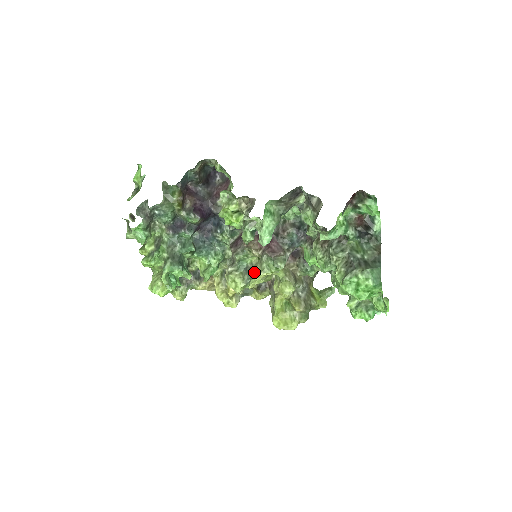
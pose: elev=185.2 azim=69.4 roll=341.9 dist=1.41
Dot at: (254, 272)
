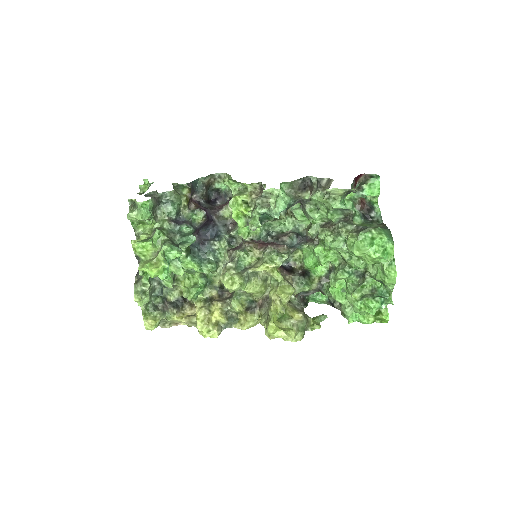
Dot at: (255, 267)
